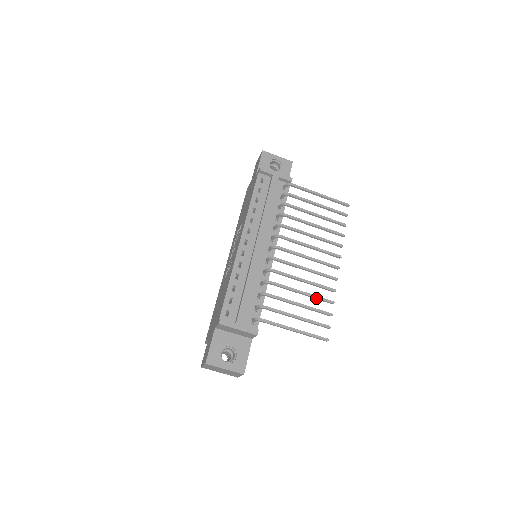
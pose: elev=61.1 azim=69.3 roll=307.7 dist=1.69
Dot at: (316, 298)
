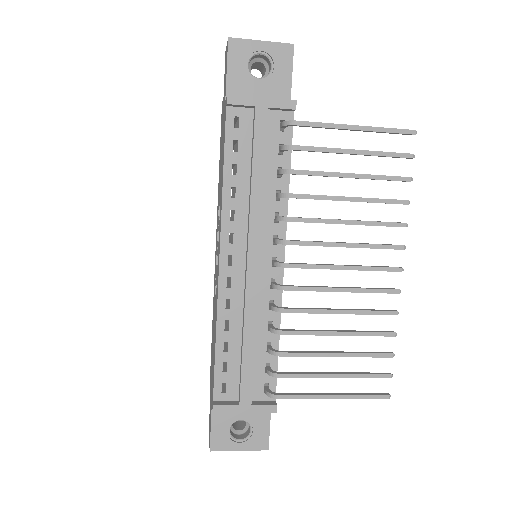
Dot at: (364, 335)
